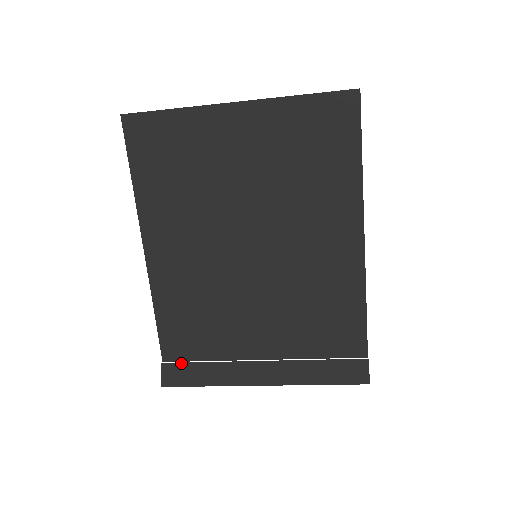
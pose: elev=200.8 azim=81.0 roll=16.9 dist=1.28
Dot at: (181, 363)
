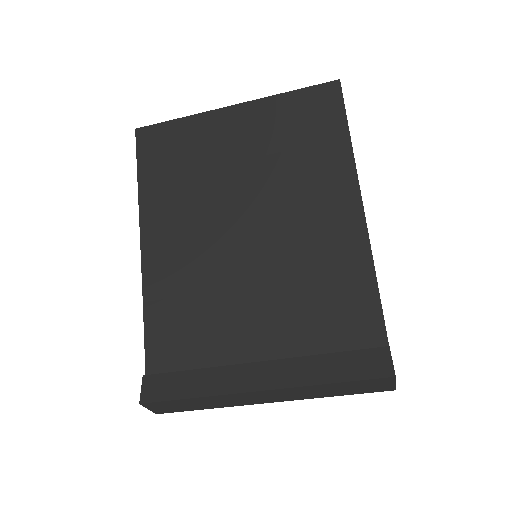
Dot at: (166, 373)
